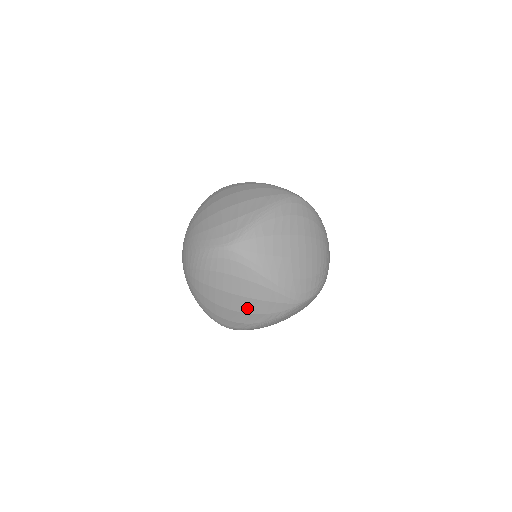
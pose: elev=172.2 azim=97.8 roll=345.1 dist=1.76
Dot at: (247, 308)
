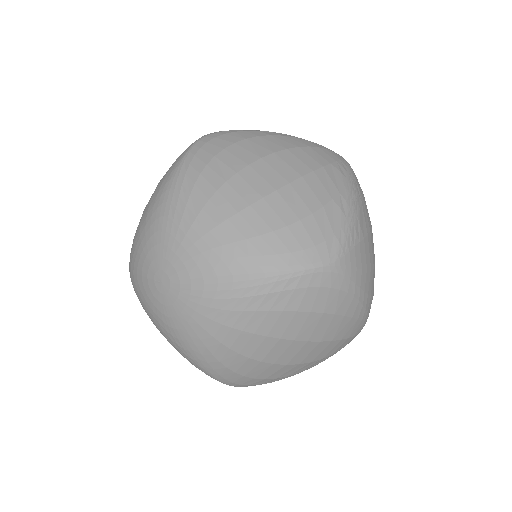
Dot at: (314, 356)
